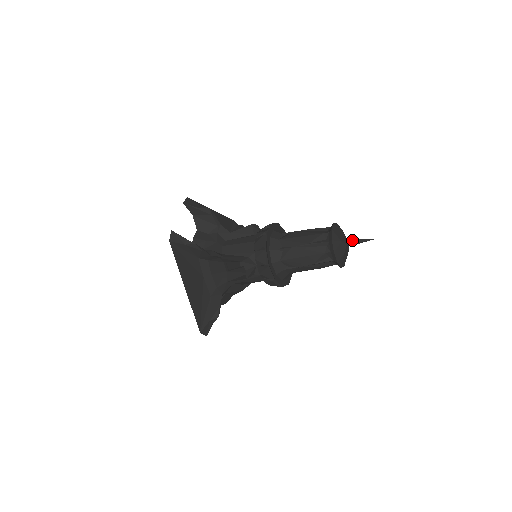
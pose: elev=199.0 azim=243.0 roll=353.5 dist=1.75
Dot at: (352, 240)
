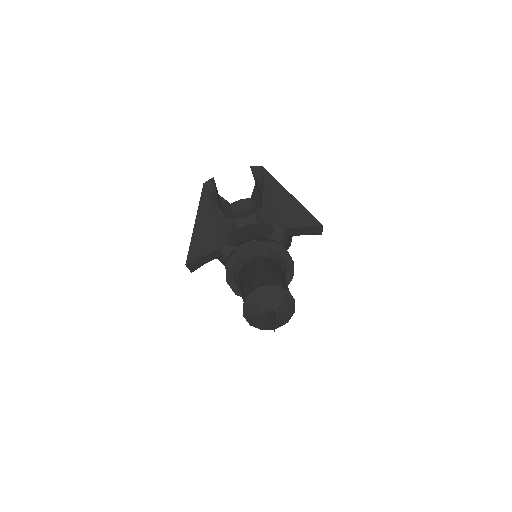
Dot at: (272, 314)
